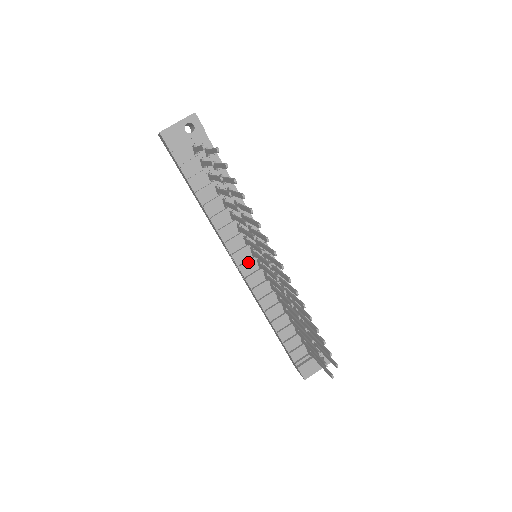
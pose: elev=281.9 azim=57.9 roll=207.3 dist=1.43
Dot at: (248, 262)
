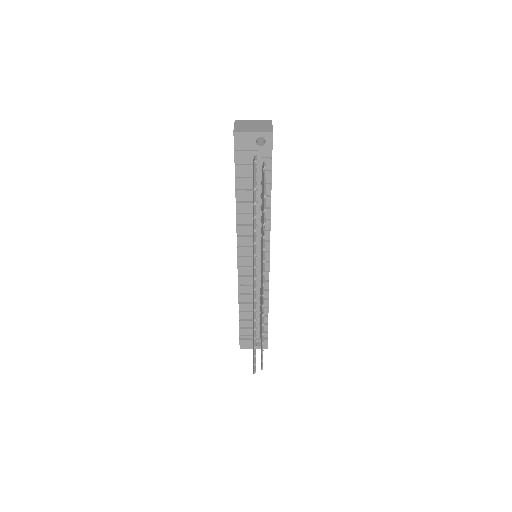
Dot at: (247, 258)
